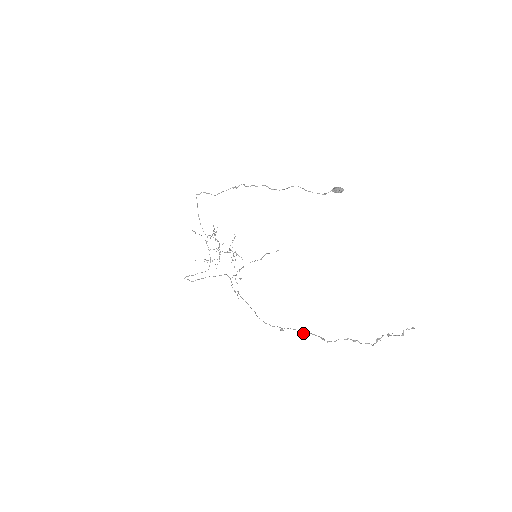
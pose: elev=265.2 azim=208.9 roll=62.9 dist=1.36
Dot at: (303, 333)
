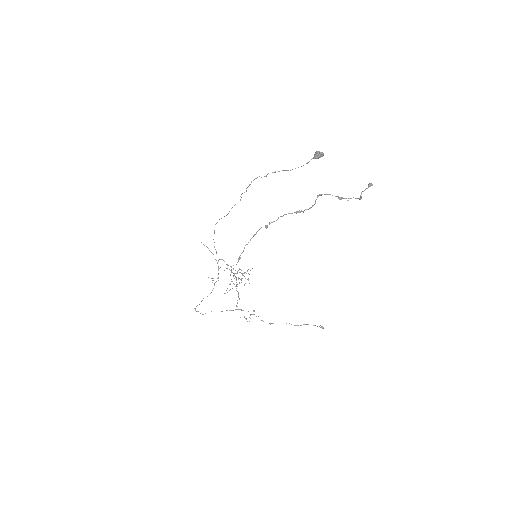
Dot at: (252, 237)
